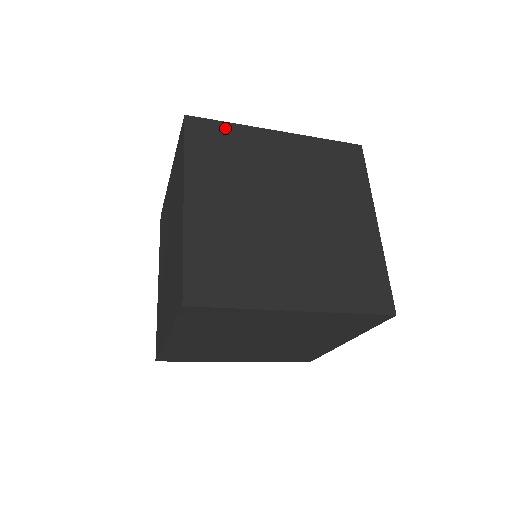
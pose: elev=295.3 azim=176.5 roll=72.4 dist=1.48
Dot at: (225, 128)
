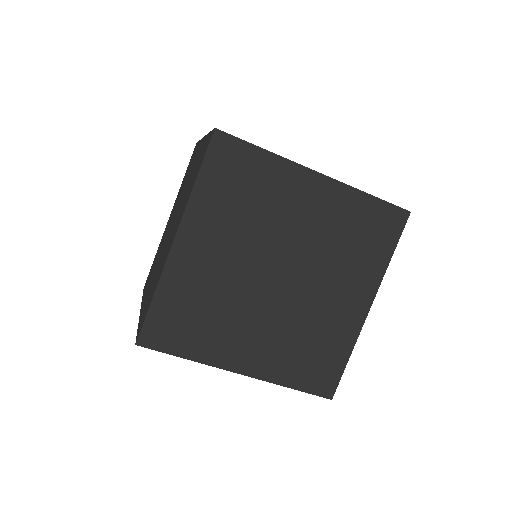
Dot at: (256, 156)
